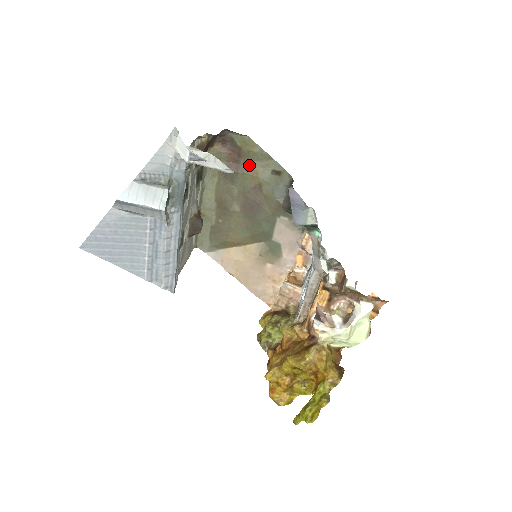
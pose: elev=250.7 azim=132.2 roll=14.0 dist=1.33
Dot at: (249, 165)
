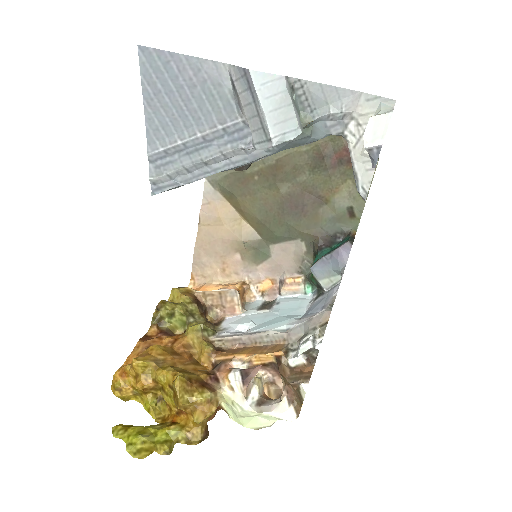
Dot at: (343, 178)
